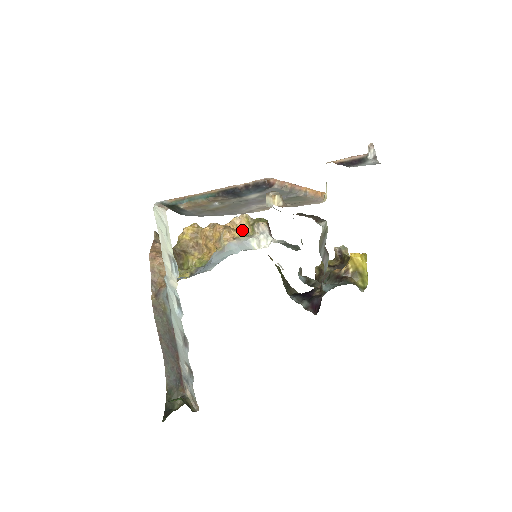
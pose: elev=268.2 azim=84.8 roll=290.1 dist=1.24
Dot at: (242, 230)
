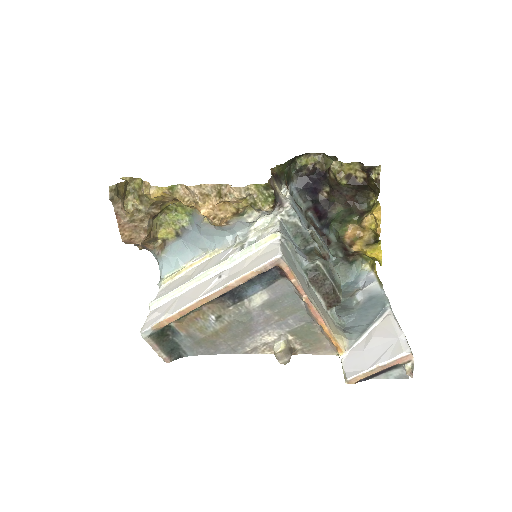
Dot at: (237, 211)
